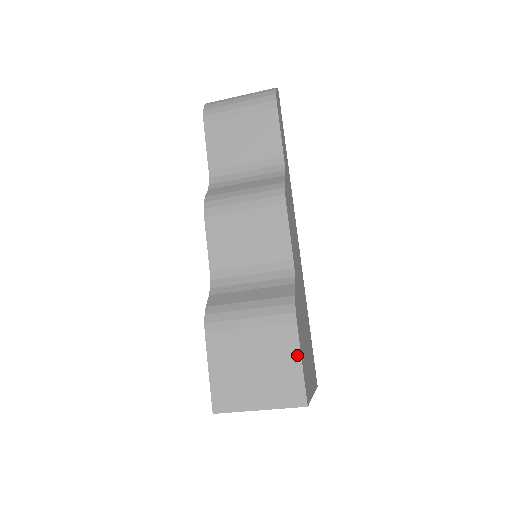
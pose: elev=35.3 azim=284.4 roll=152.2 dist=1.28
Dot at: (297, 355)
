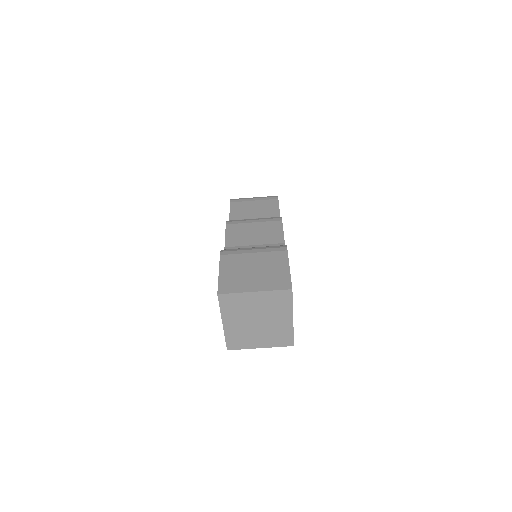
Dot at: (286, 265)
